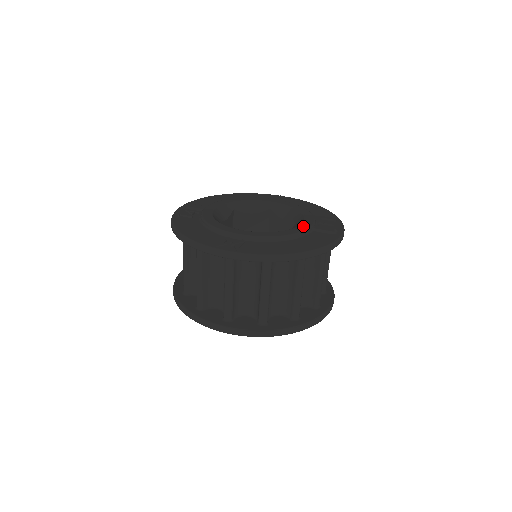
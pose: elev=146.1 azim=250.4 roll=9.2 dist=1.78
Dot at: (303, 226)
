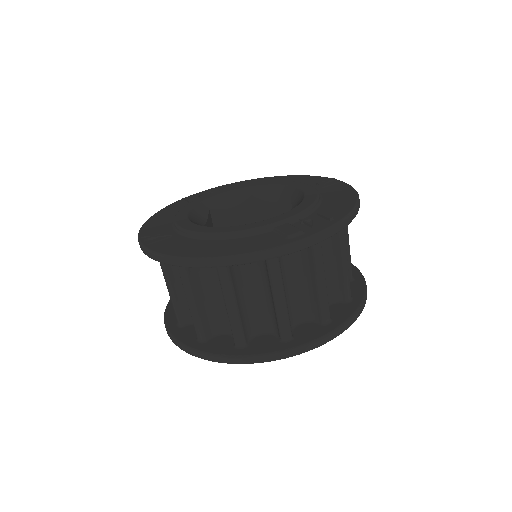
Dot at: (260, 223)
